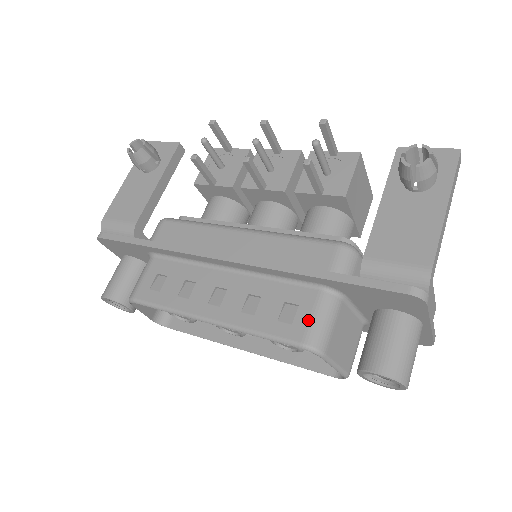
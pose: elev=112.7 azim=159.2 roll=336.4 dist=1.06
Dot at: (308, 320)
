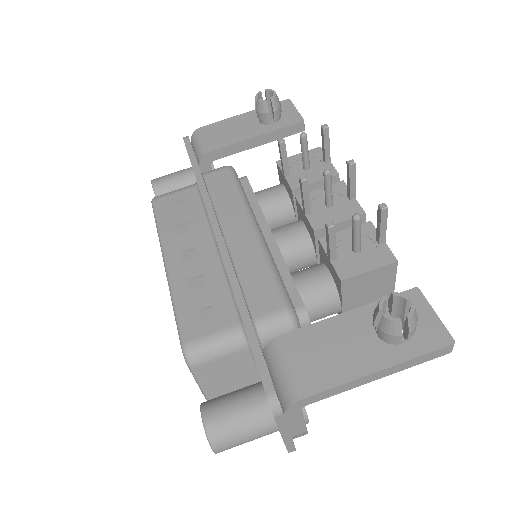
Dot at: (206, 333)
